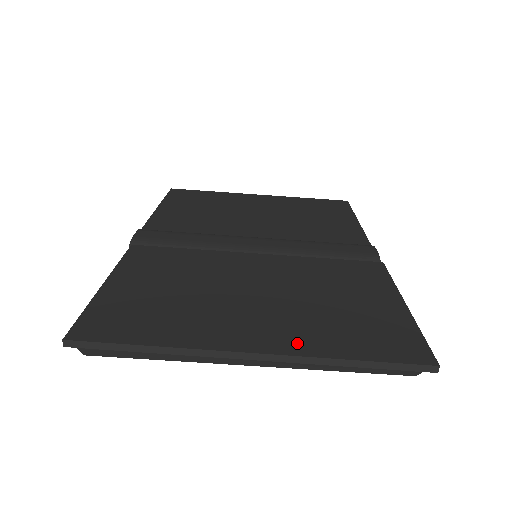
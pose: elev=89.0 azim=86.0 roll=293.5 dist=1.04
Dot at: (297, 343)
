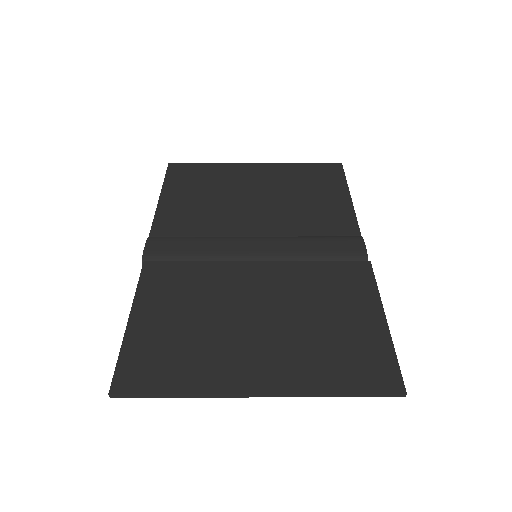
Dot at: (294, 379)
